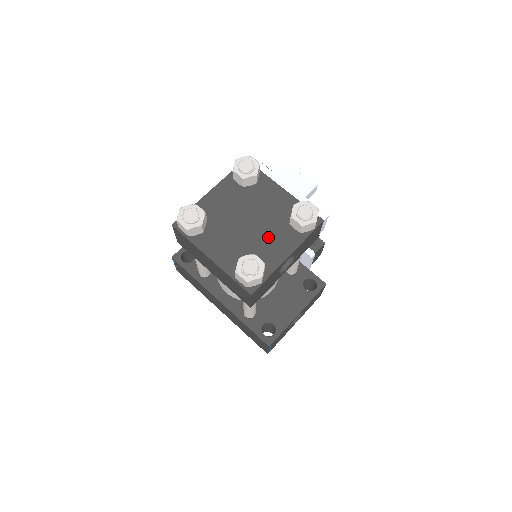
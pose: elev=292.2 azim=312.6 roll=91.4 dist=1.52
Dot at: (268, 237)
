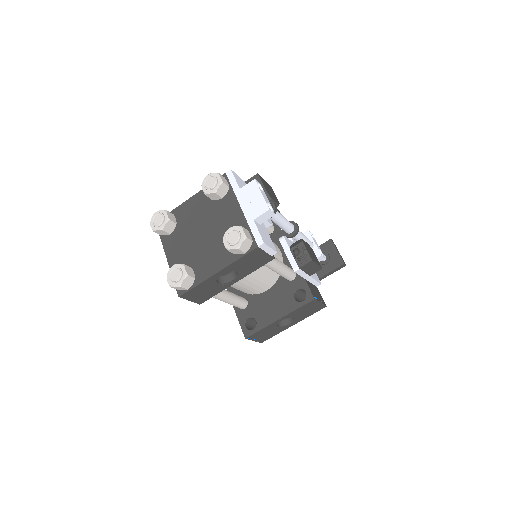
Dot at: (210, 251)
